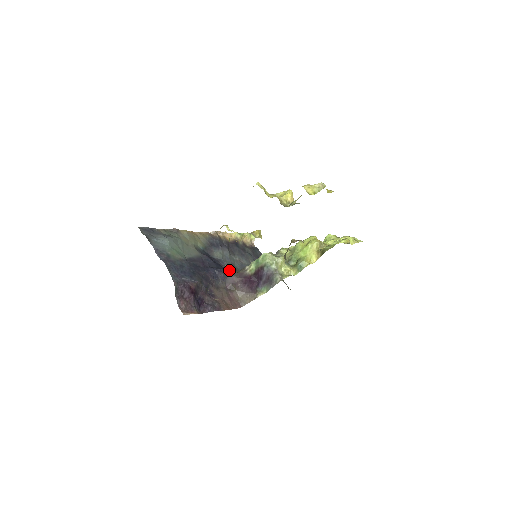
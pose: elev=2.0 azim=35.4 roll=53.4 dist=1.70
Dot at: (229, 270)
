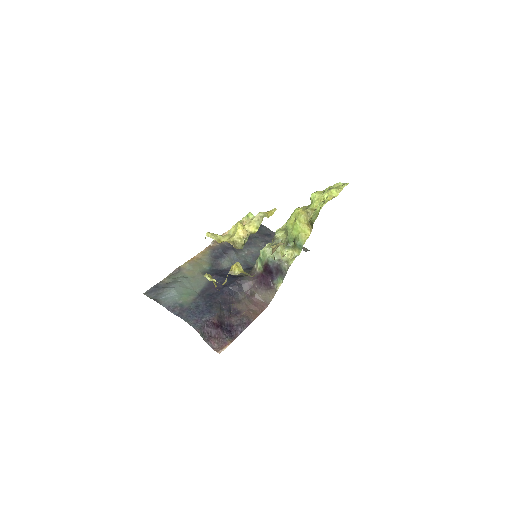
Dot at: (241, 278)
